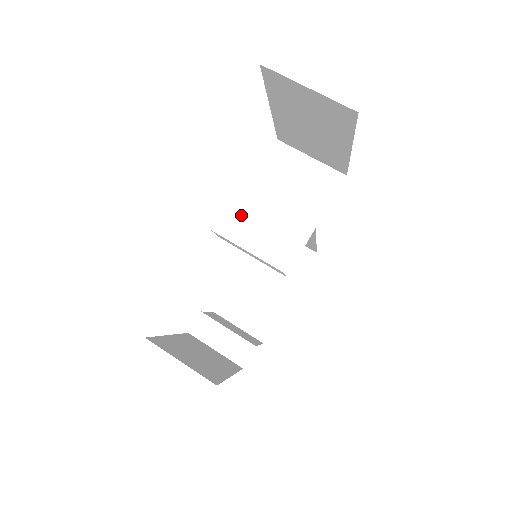
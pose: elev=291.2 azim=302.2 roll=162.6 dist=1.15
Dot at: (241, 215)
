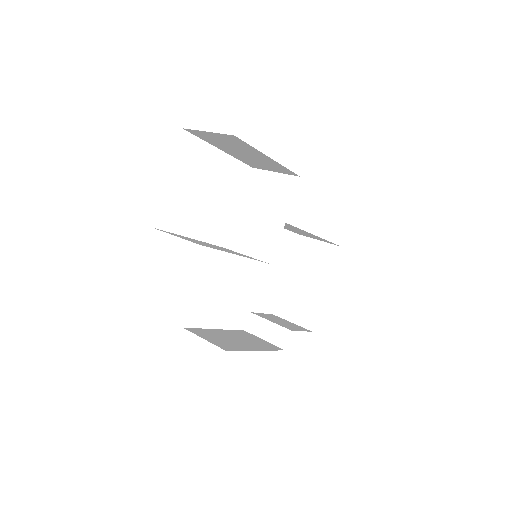
Dot at: (238, 229)
